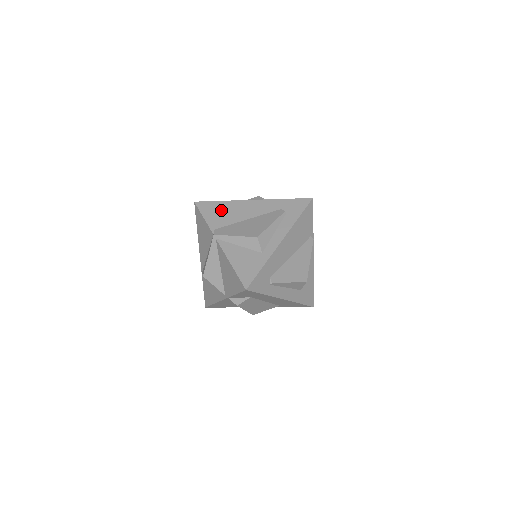
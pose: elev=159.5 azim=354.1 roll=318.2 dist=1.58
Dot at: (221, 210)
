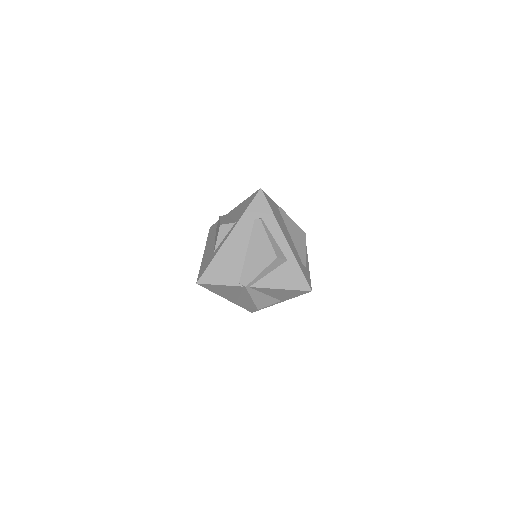
Dot at: (222, 267)
